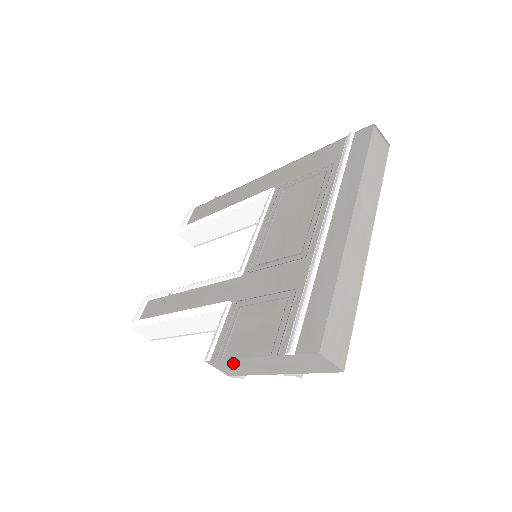
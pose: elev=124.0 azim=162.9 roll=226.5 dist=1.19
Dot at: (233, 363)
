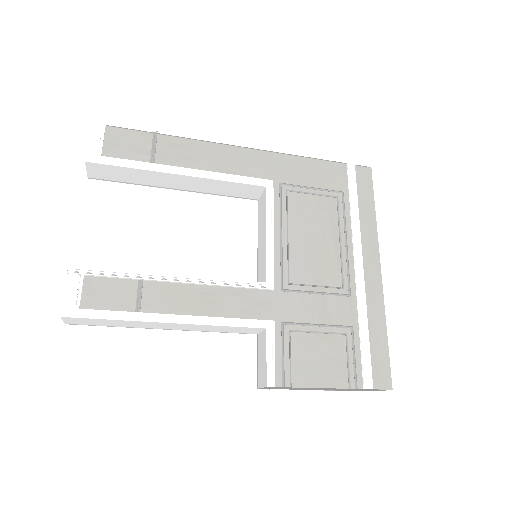
Dot at: (296, 388)
